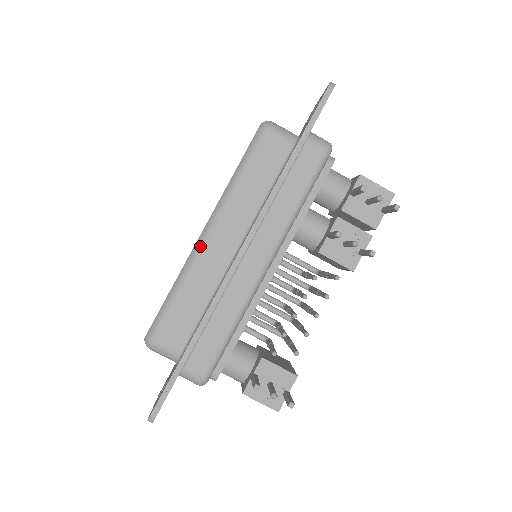
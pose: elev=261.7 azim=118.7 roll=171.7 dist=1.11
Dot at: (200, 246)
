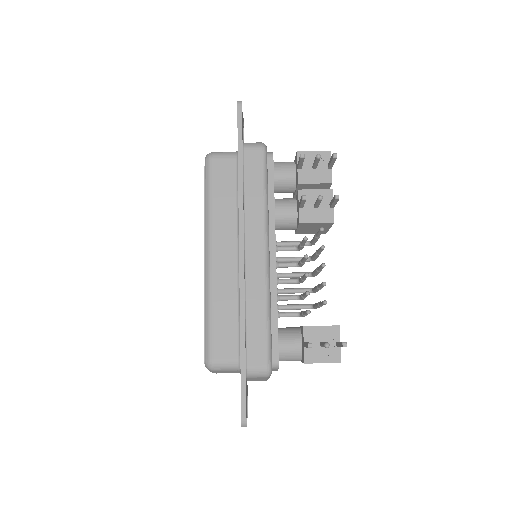
Dot at: (209, 269)
